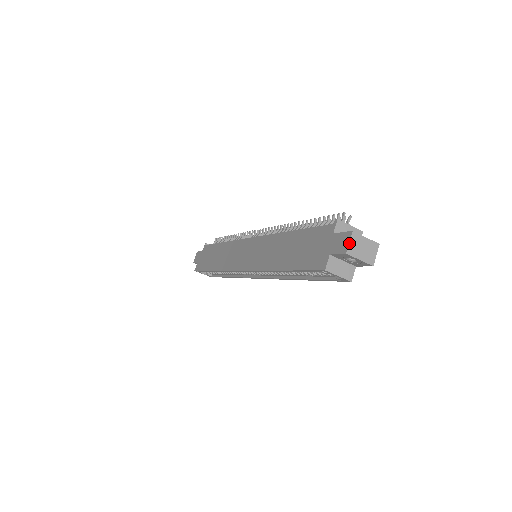
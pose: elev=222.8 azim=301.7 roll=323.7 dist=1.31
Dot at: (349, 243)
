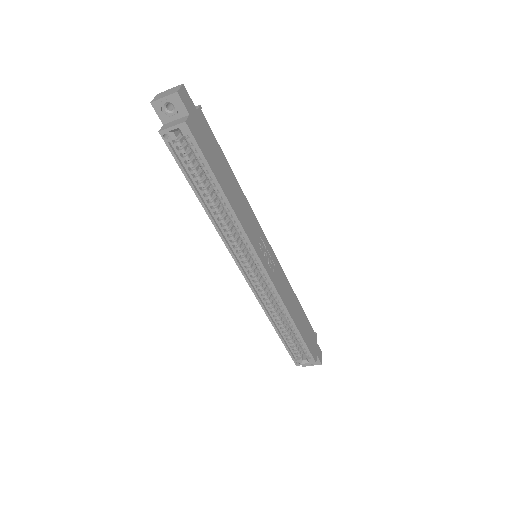
Dot at: (153, 99)
